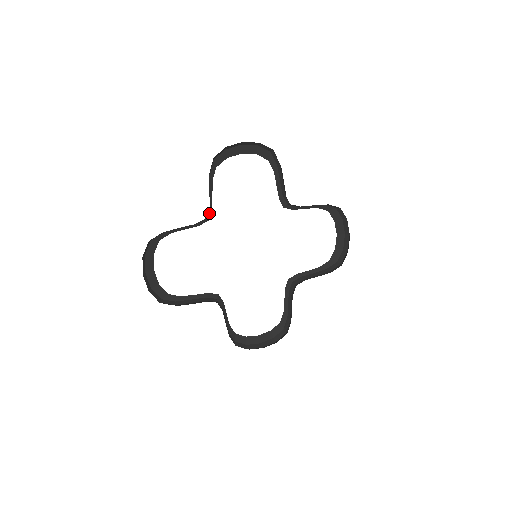
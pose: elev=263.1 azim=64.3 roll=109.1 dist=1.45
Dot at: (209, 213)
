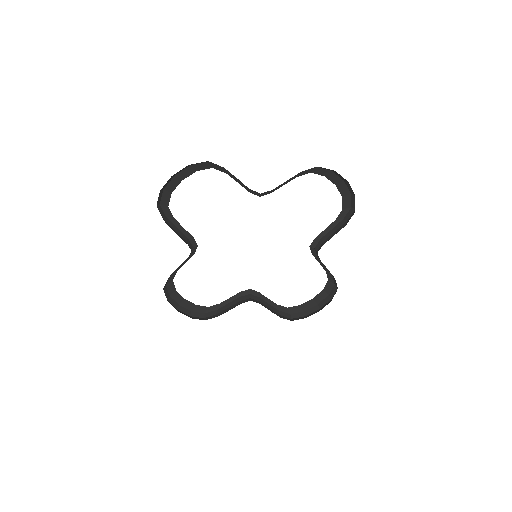
Dot at: (266, 193)
